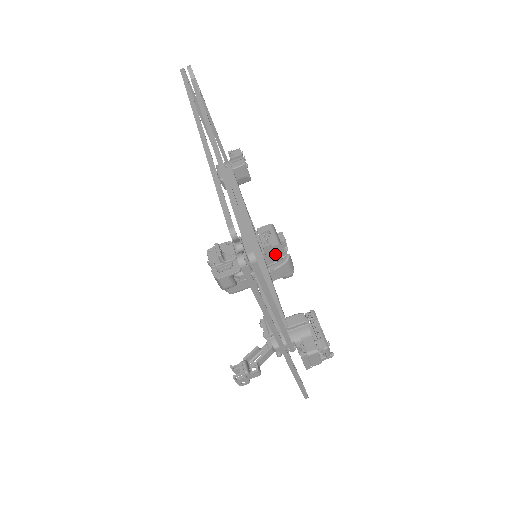
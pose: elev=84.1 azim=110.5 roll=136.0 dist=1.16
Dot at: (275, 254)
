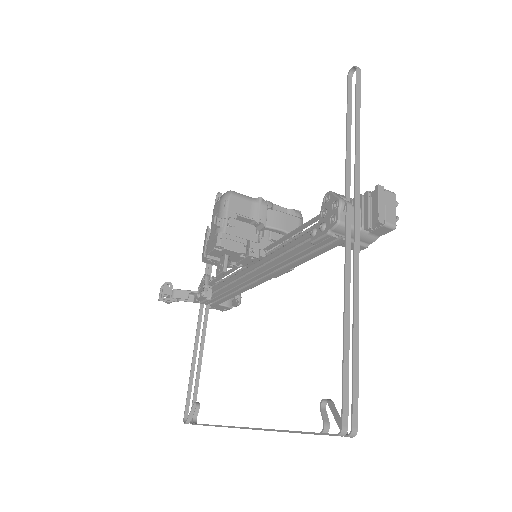
Dot at: occluded
